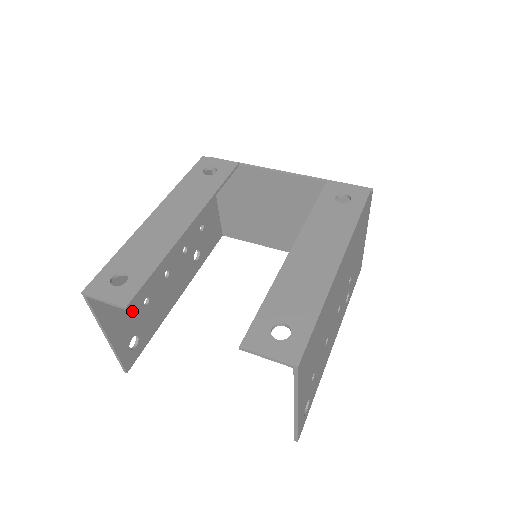
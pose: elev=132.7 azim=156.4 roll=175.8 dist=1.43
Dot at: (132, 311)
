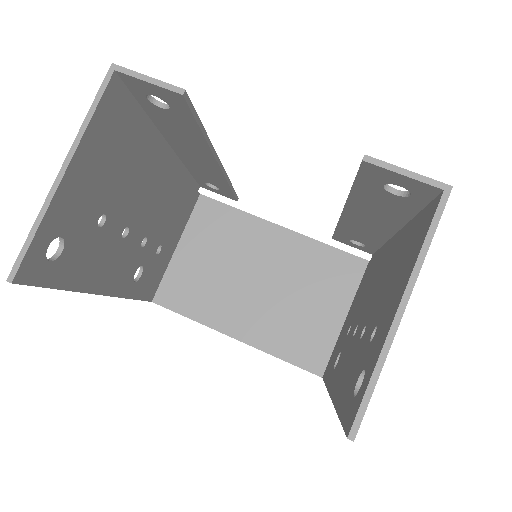
Dot at: (93, 199)
